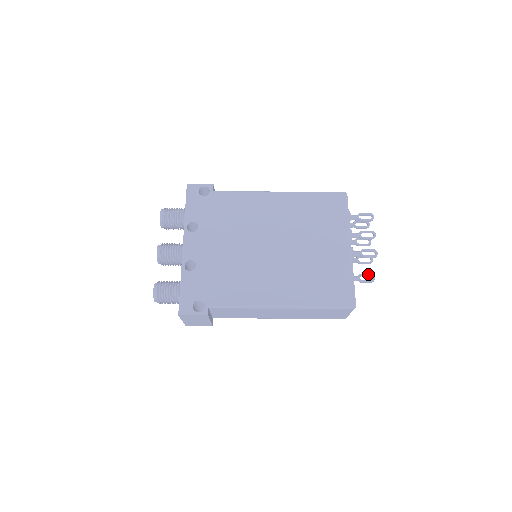
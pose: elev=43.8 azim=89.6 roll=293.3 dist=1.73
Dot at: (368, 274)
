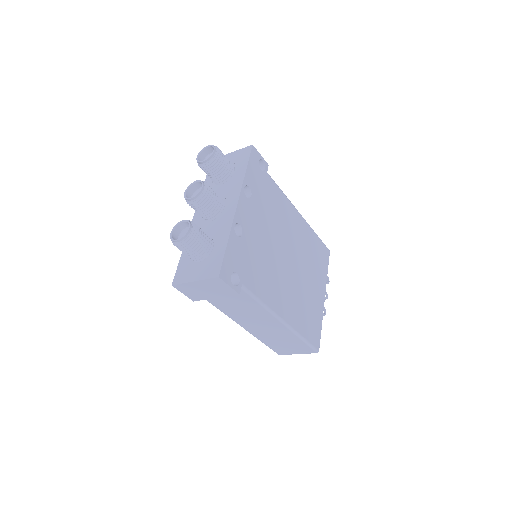
Dot at: occluded
